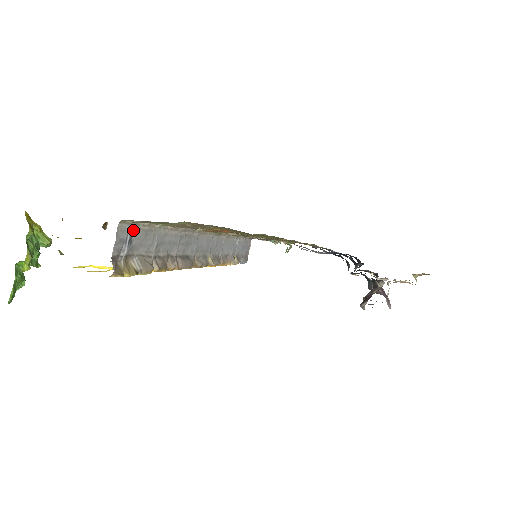
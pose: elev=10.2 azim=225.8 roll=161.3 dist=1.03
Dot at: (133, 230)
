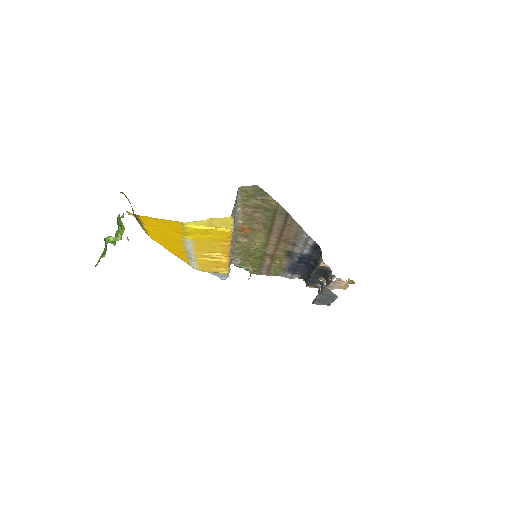
Dot at: occluded
